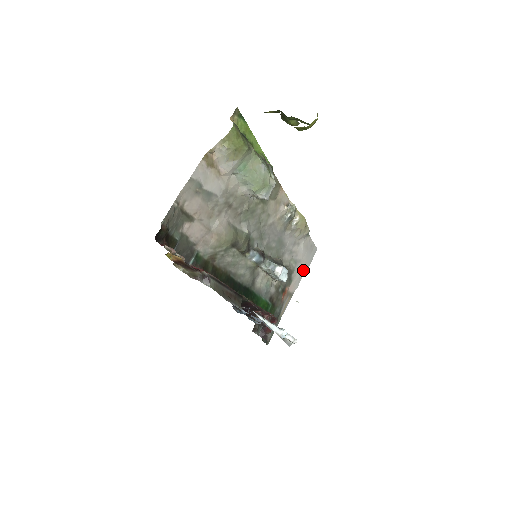
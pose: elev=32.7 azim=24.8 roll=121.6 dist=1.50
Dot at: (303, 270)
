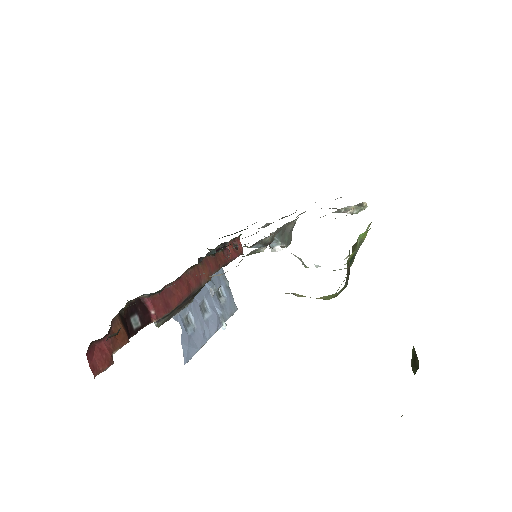
Dot at: occluded
